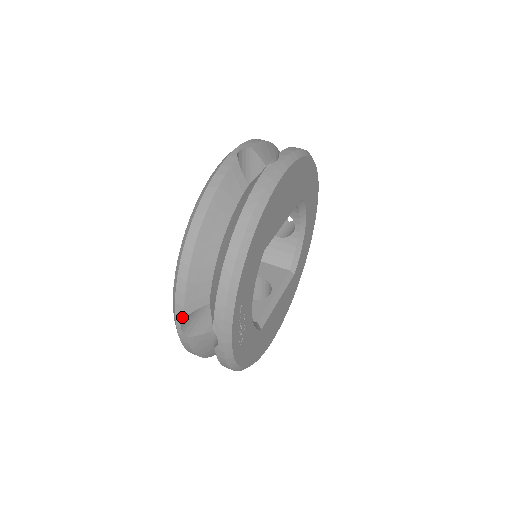
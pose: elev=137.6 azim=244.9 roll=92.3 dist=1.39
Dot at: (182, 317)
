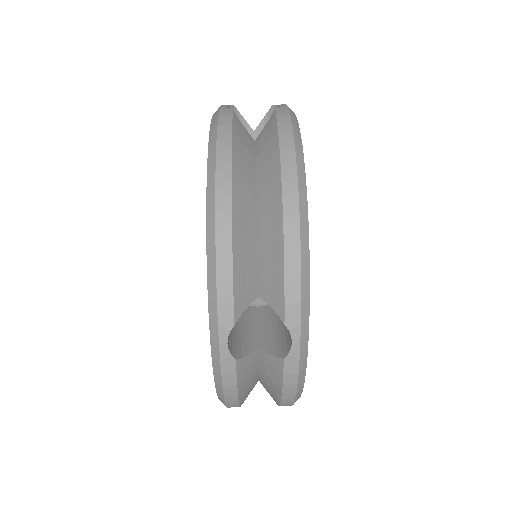
Dot at: occluded
